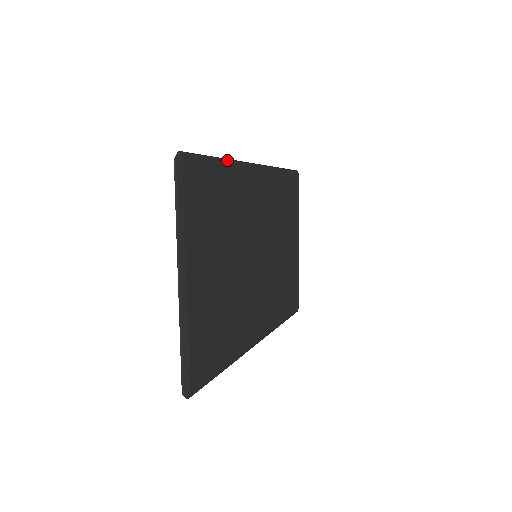
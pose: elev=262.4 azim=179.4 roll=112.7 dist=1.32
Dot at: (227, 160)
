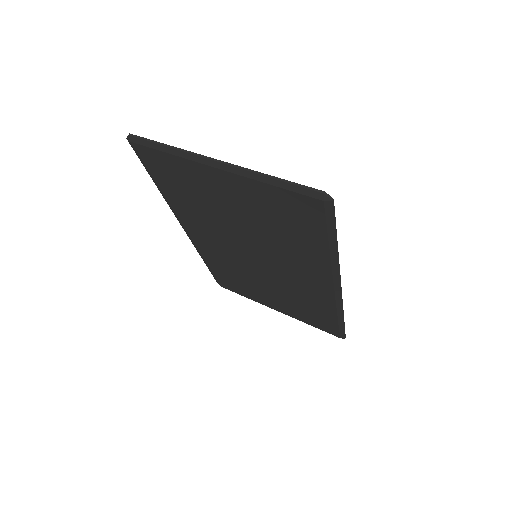
Dot at: occluded
